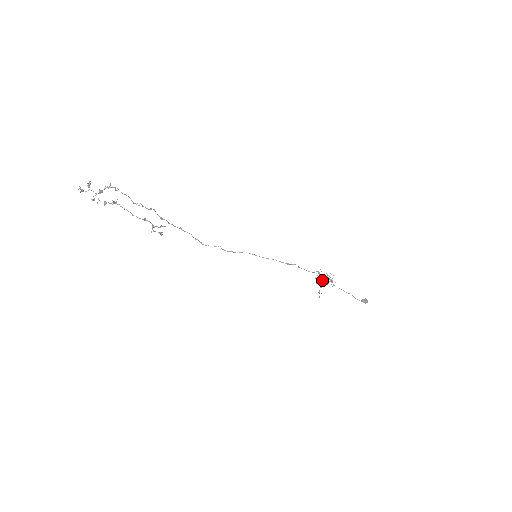
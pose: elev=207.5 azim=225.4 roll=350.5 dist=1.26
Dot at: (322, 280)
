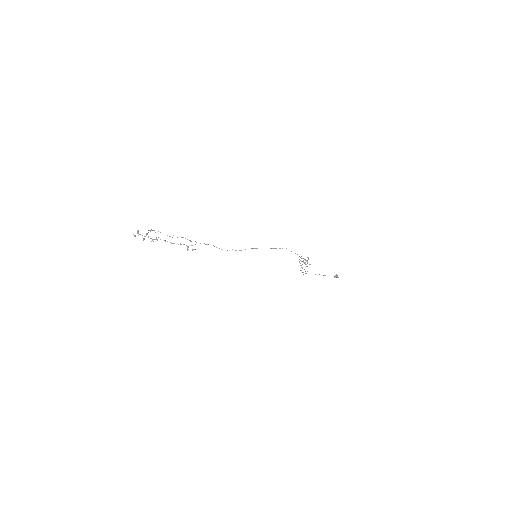
Dot at: occluded
